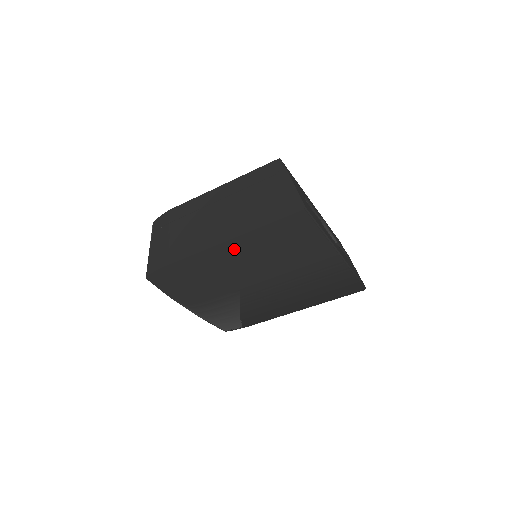
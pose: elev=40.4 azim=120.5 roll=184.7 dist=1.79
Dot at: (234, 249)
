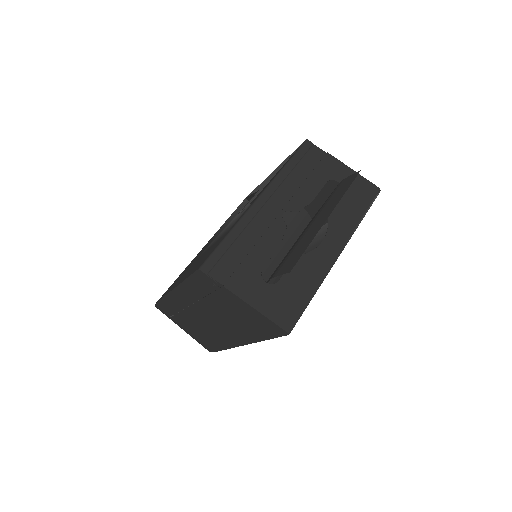
Dot at: occluded
